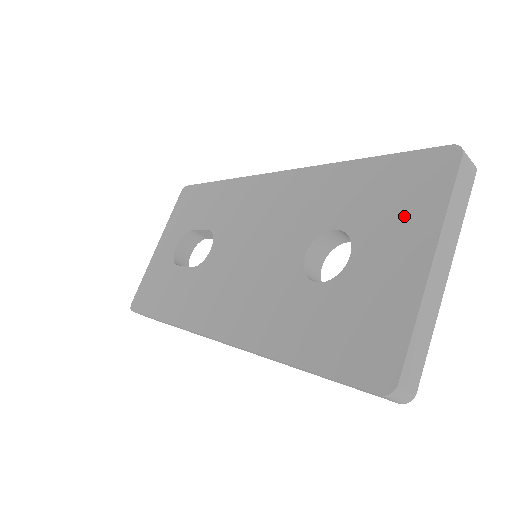
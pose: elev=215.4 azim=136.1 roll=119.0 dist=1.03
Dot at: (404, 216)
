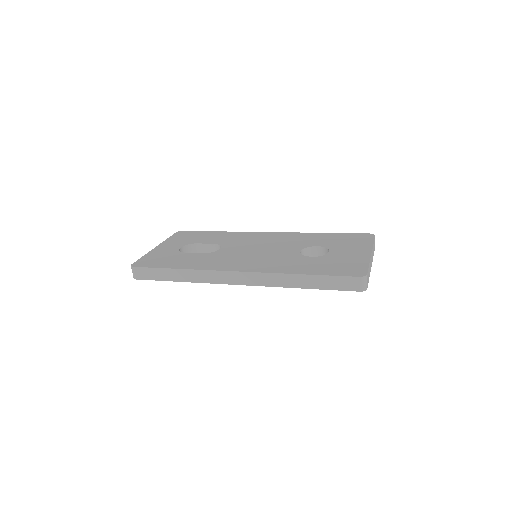
Dot at: (354, 245)
